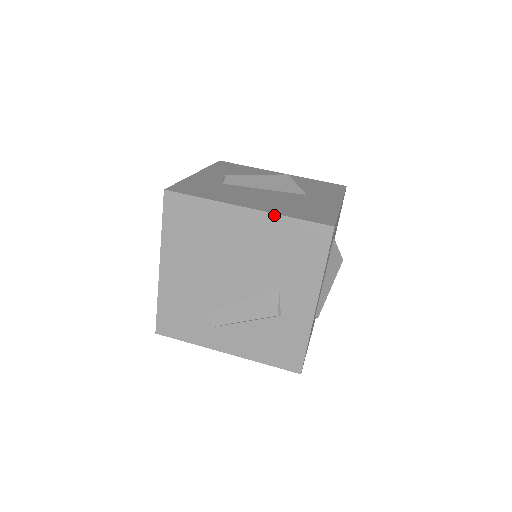
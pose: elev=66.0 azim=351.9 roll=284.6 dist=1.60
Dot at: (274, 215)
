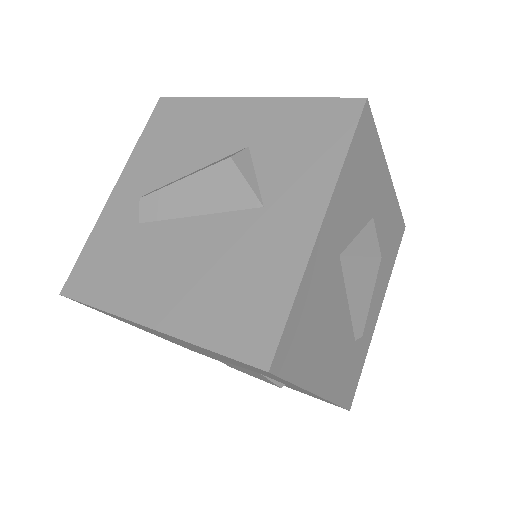
Dot at: occluded
